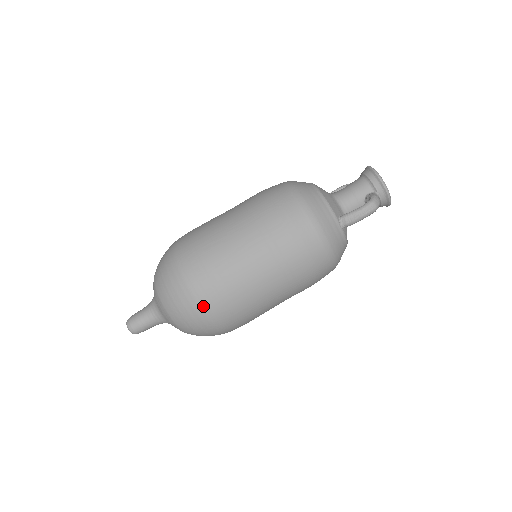
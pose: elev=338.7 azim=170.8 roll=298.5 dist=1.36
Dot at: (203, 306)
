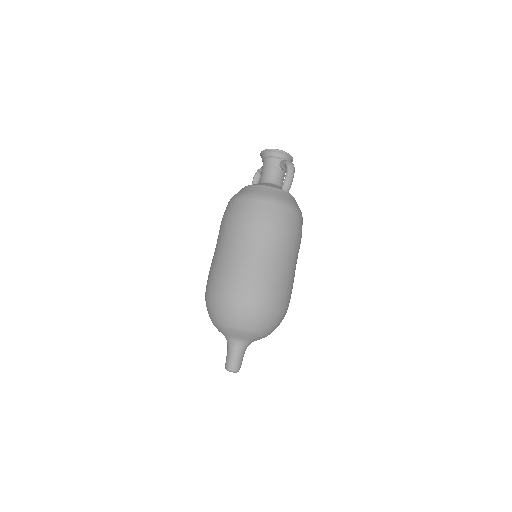
Dot at: (269, 304)
